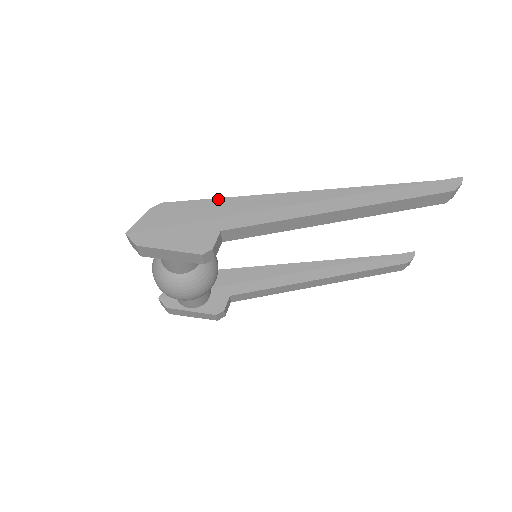
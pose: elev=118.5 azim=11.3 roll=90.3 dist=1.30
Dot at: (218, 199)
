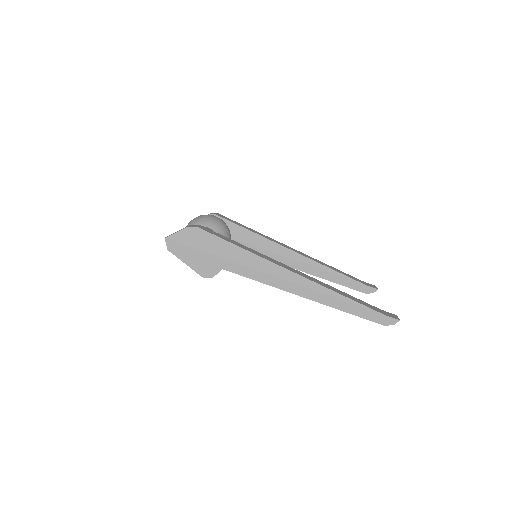
Dot at: (233, 245)
